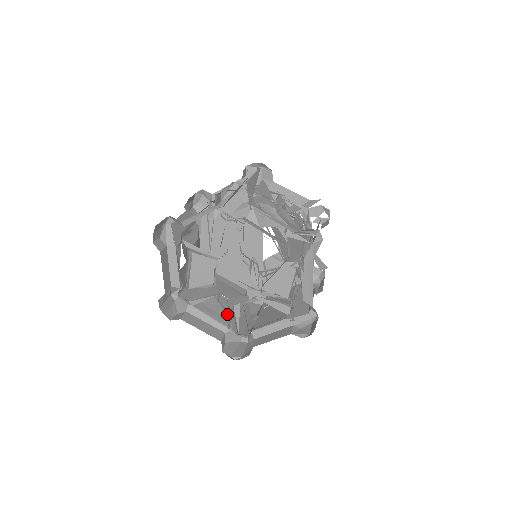
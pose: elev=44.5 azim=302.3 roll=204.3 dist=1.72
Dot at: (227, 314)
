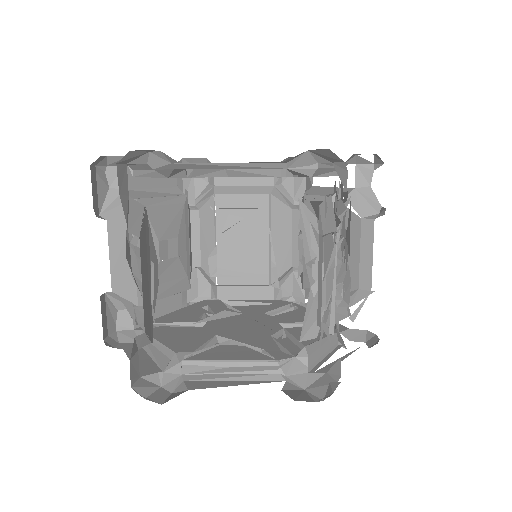
Dot at: occluded
